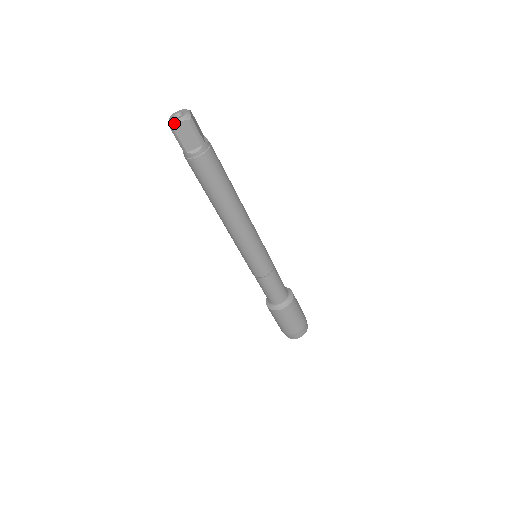
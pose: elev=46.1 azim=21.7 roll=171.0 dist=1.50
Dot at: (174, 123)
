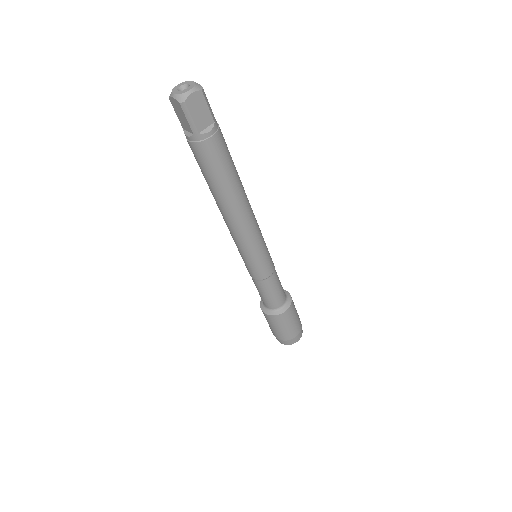
Dot at: (171, 95)
